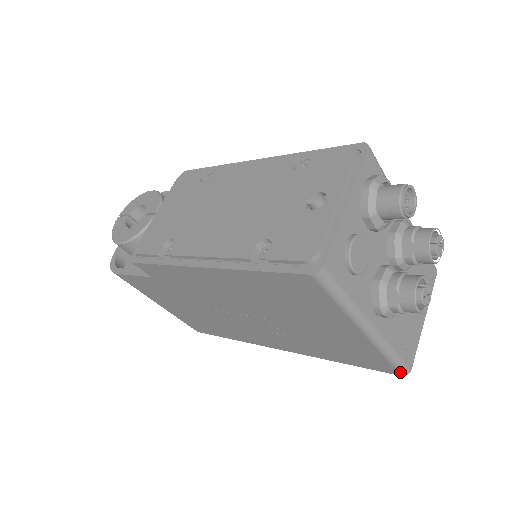
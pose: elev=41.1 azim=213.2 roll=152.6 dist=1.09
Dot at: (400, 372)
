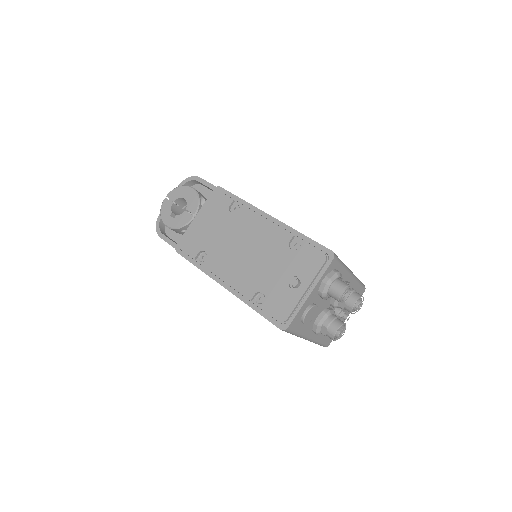
Dot at: occluded
